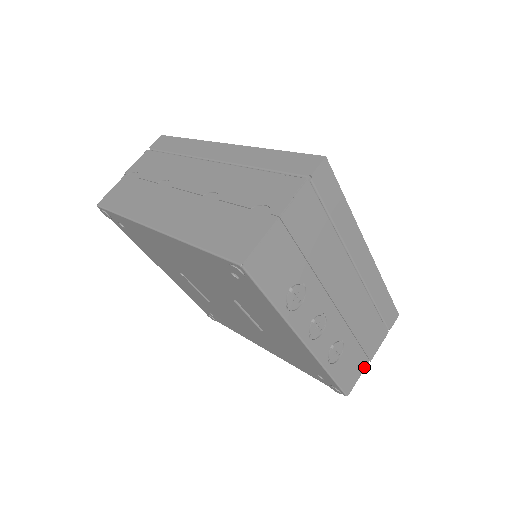
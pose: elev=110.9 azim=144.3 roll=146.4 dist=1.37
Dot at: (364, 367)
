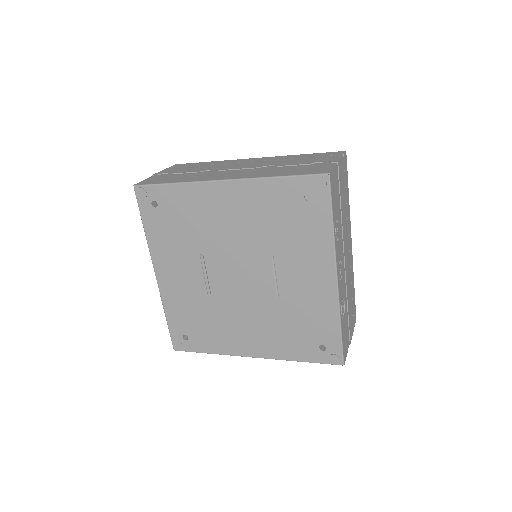
Dot at: (348, 347)
